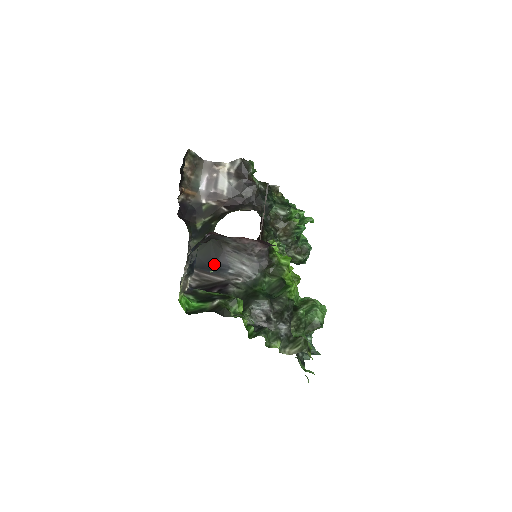
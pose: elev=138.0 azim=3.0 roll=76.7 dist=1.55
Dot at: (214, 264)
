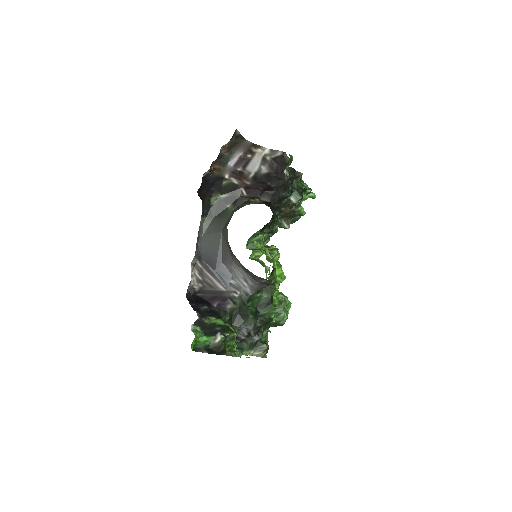
Dot at: (219, 265)
